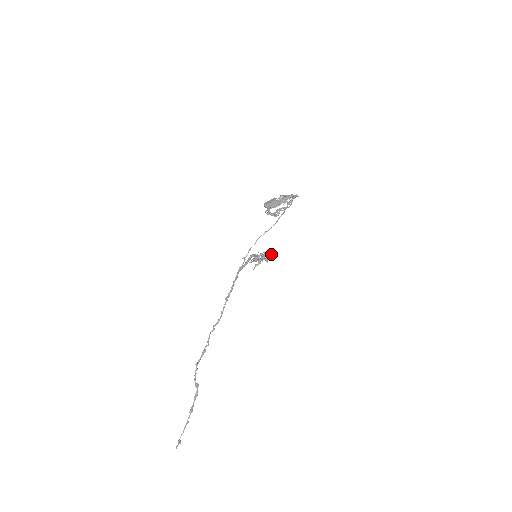
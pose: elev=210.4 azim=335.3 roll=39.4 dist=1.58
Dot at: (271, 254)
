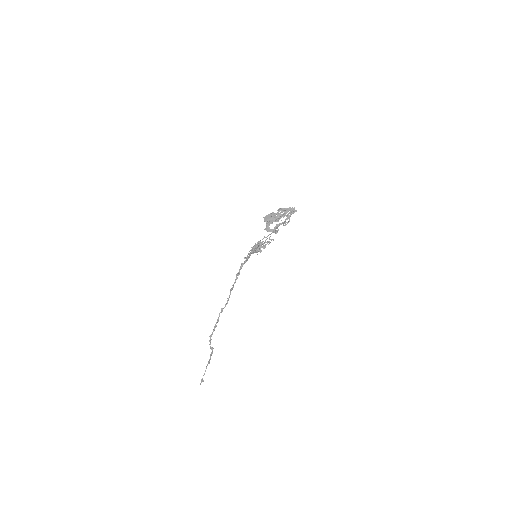
Dot at: (268, 242)
